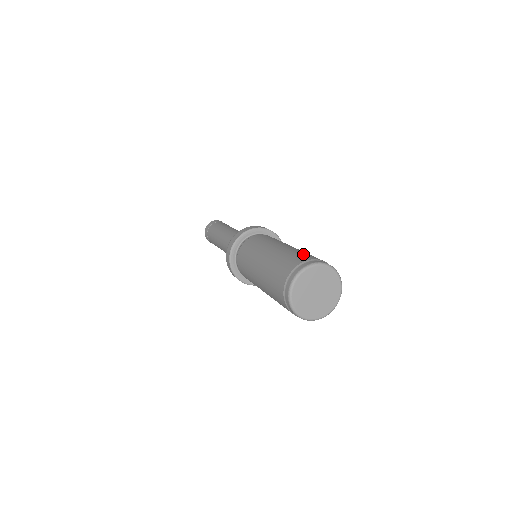
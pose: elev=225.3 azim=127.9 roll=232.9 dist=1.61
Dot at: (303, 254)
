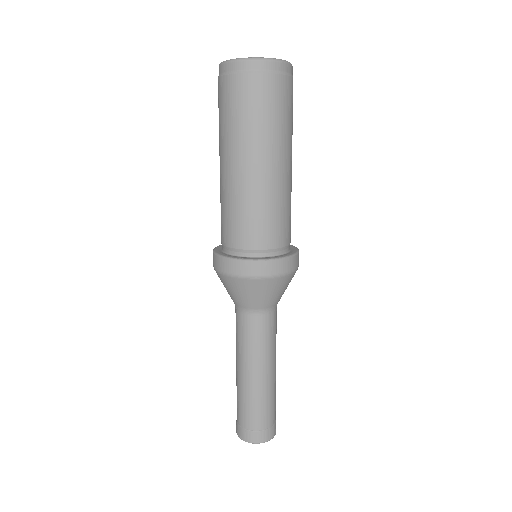
Dot at: occluded
